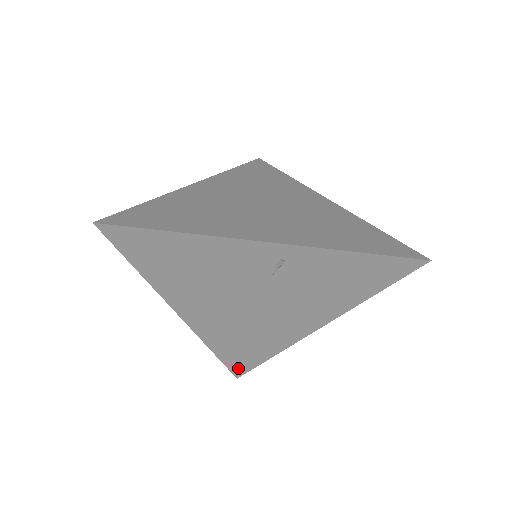
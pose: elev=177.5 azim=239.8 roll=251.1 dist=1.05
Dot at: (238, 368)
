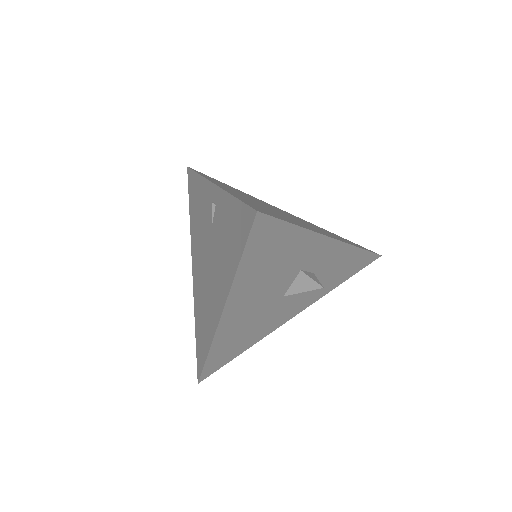
Dot at: (199, 364)
